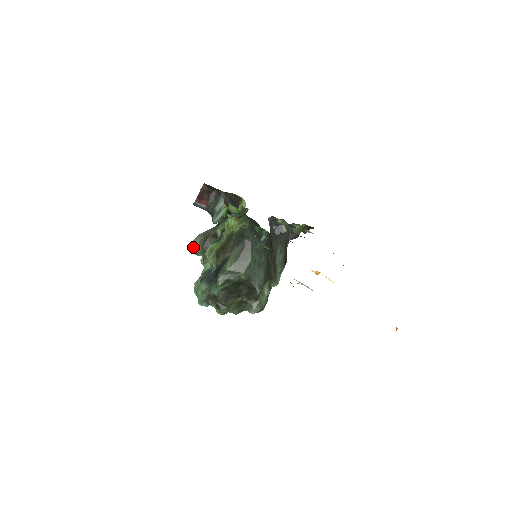
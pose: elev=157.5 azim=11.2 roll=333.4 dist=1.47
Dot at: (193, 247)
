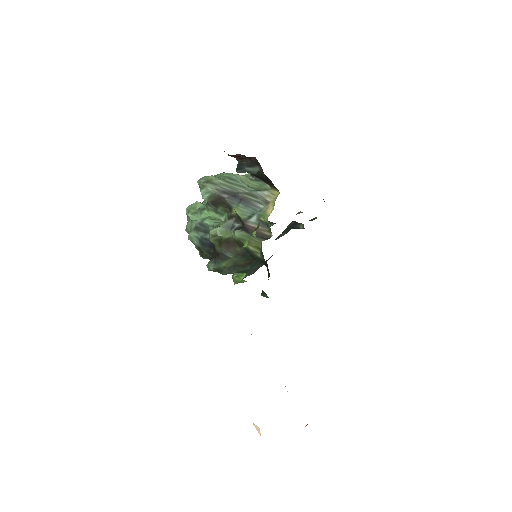
Dot at: (202, 193)
